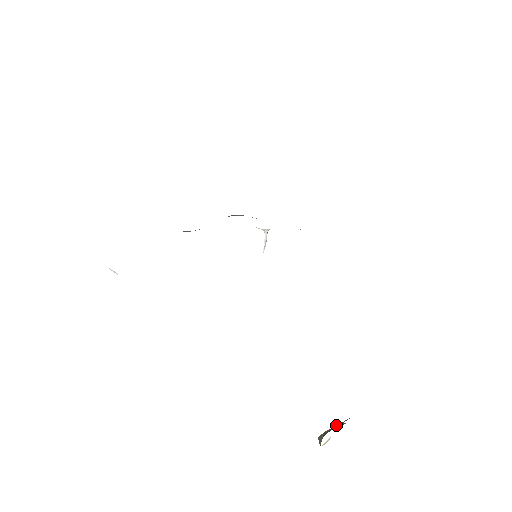
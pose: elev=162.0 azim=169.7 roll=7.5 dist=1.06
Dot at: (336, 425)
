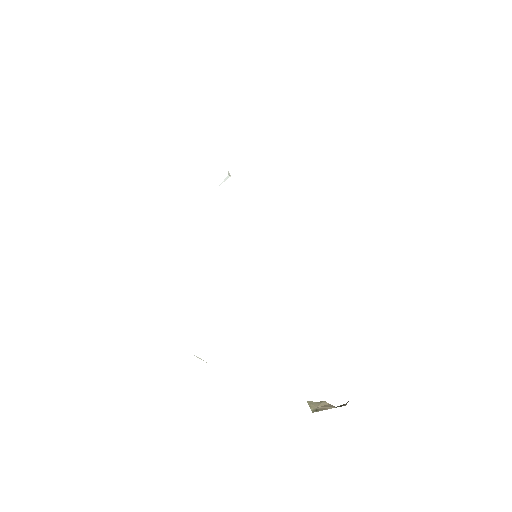
Dot at: (326, 407)
